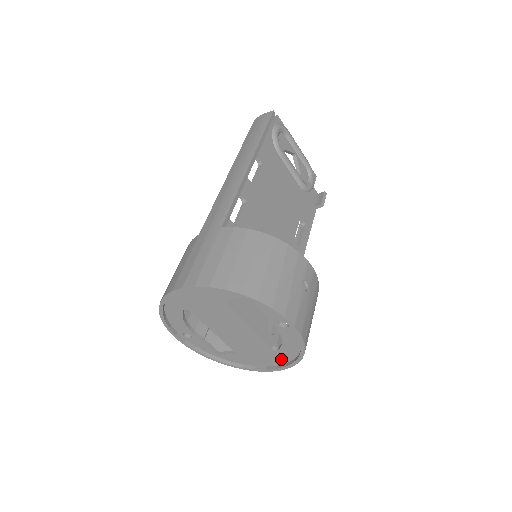
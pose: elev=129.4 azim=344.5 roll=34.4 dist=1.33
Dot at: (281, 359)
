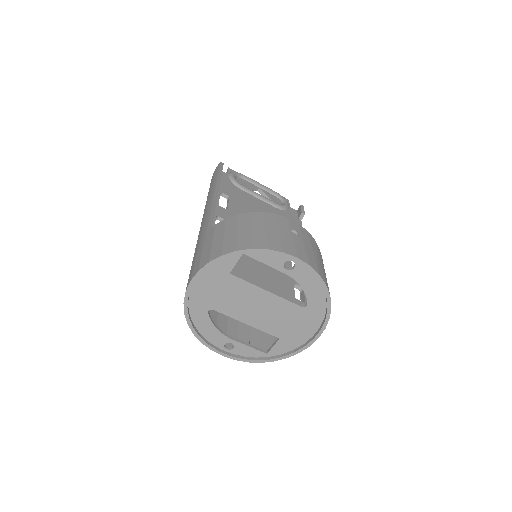
Dot at: (317, 315)
